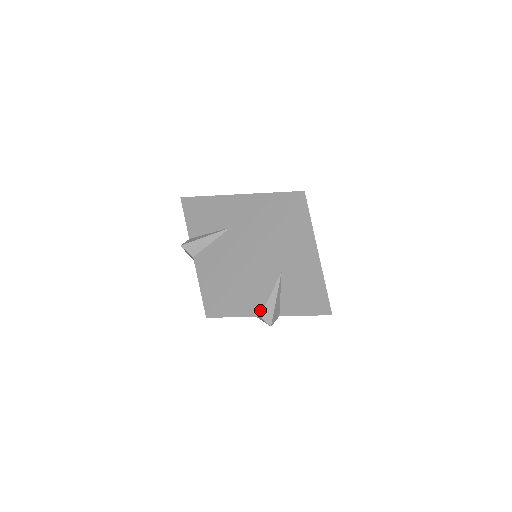
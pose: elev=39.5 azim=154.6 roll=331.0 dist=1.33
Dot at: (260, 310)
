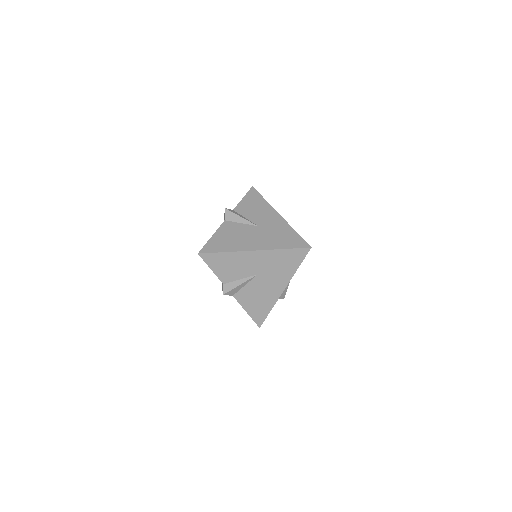
Dot at: (227, 281)
